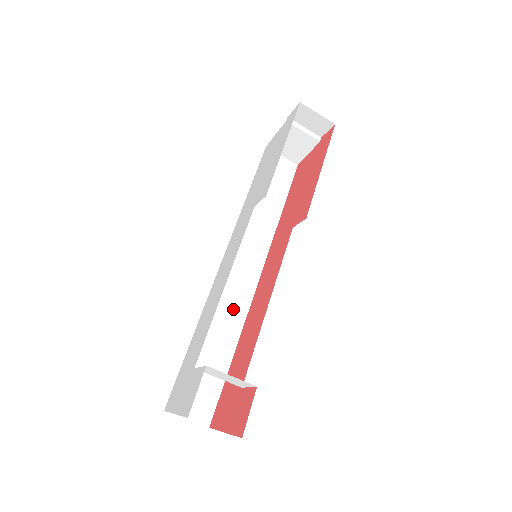
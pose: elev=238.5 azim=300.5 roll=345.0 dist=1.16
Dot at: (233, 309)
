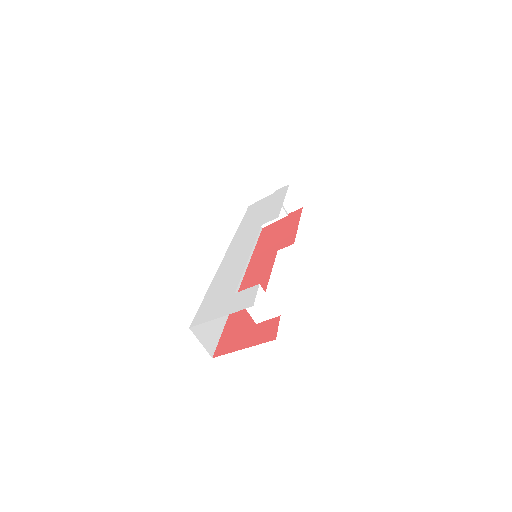
Dot at: occluded
